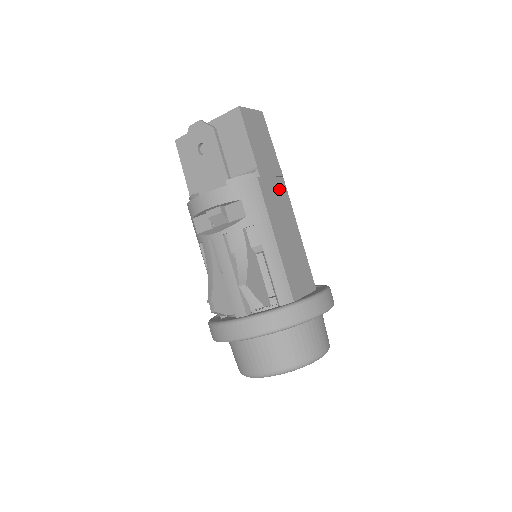
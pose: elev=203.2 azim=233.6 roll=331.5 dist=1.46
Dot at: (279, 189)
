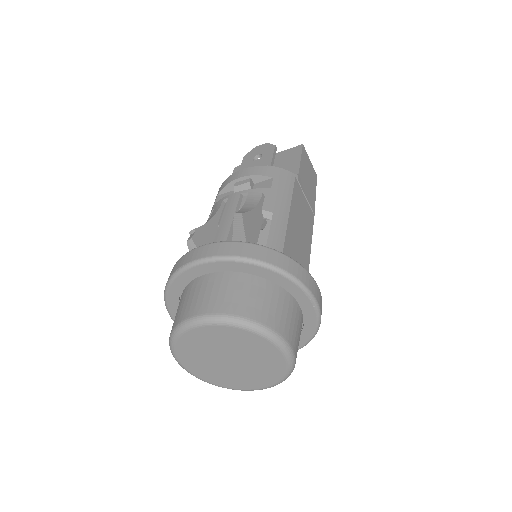
Dot at: (308, 212)
